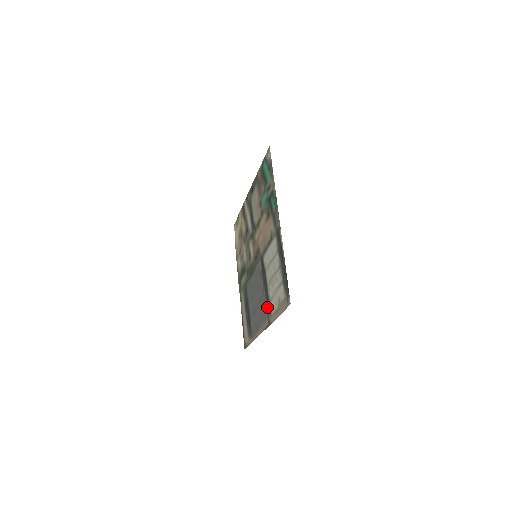
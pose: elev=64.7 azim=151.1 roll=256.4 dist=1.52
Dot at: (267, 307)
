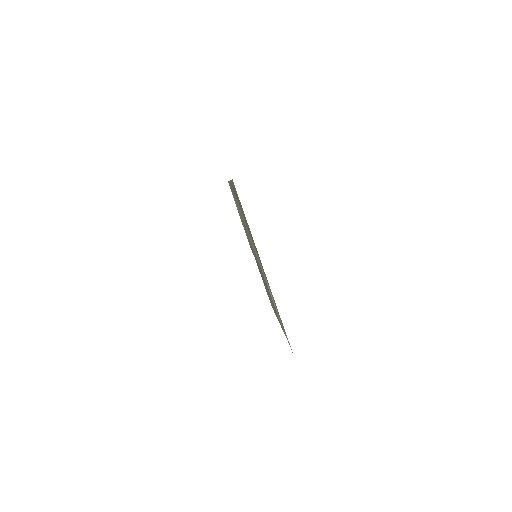
Dot at: occluded
